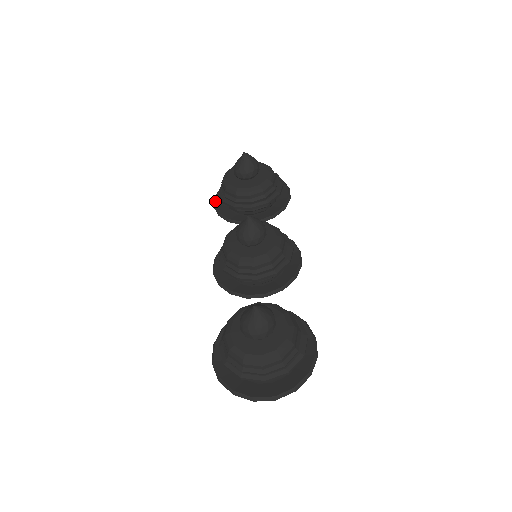
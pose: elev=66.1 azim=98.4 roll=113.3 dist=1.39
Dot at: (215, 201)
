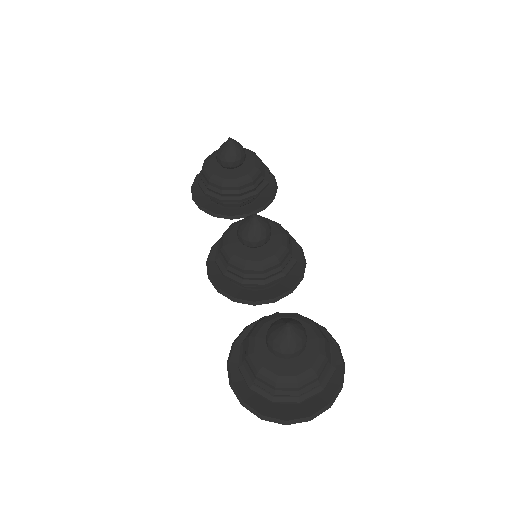
Dot at: (193, 193)
